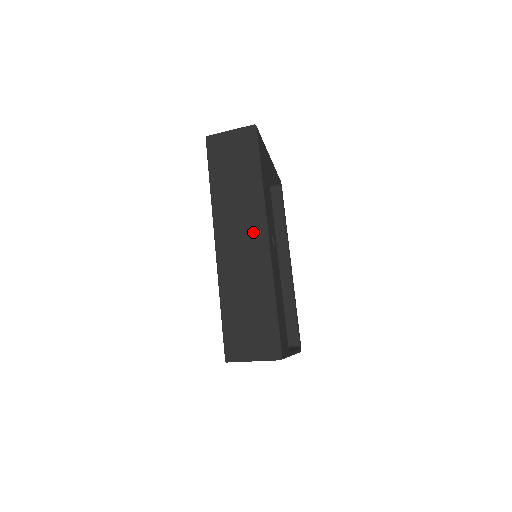
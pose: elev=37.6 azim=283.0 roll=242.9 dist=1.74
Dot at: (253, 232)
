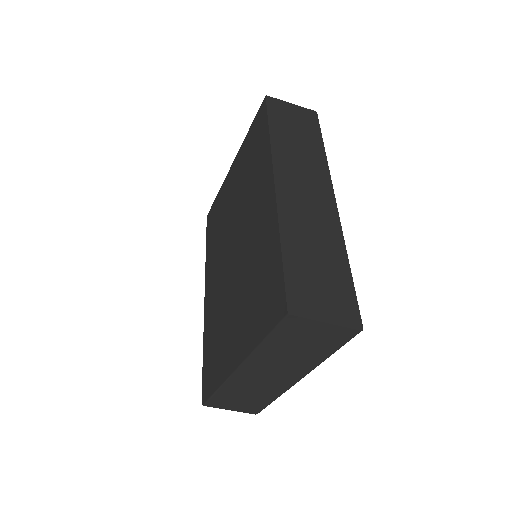
Dot at: (319, 189)
